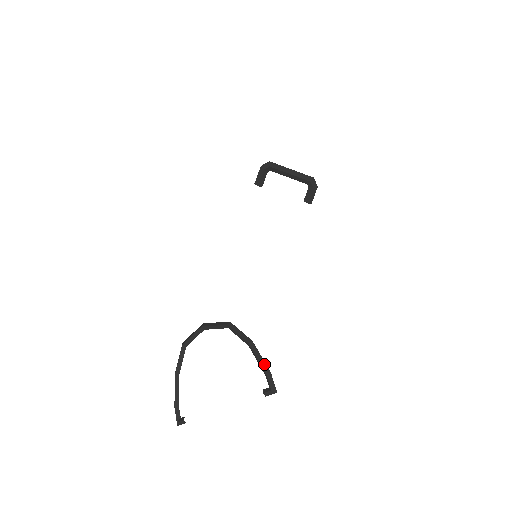
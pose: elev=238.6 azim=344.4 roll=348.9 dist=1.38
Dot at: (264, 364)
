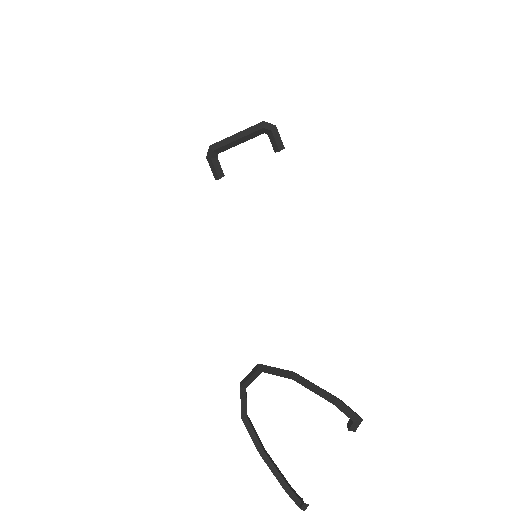
Dot at: (323, 393)
